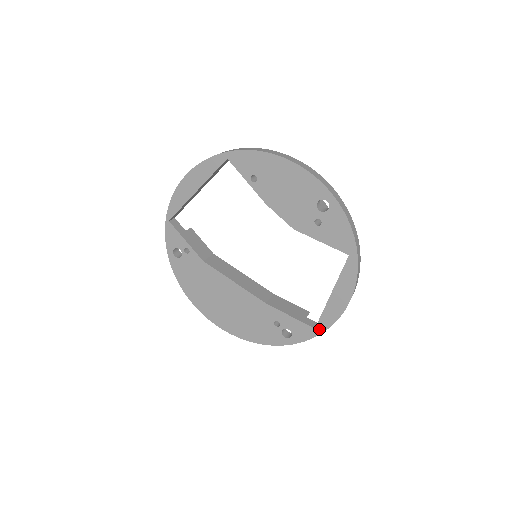
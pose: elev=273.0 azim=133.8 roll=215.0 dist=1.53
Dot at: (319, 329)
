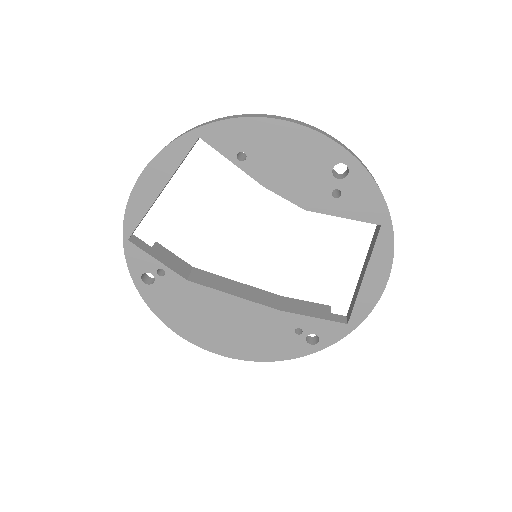
Dot at: (353, 323)
